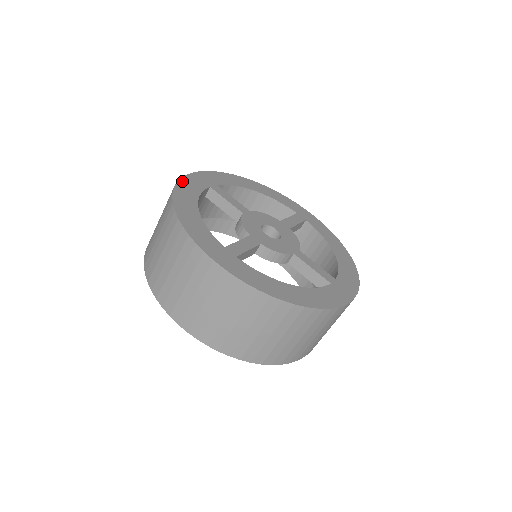
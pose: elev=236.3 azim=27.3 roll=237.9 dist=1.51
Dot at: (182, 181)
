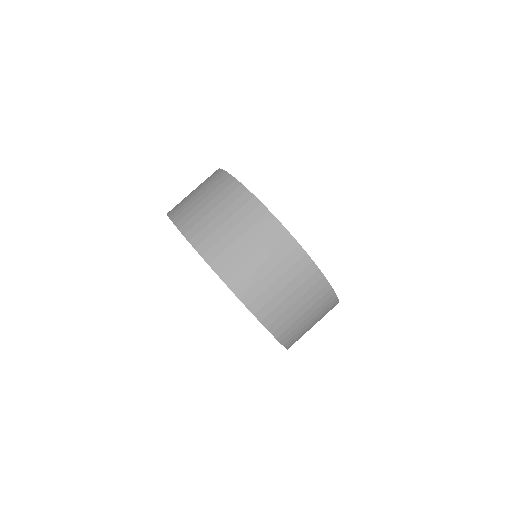
Dot at: occluded
